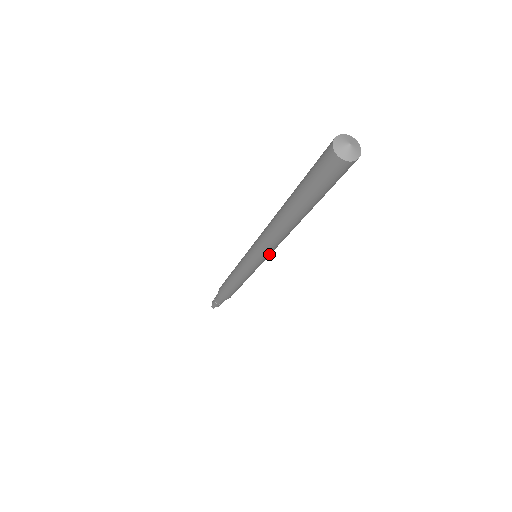
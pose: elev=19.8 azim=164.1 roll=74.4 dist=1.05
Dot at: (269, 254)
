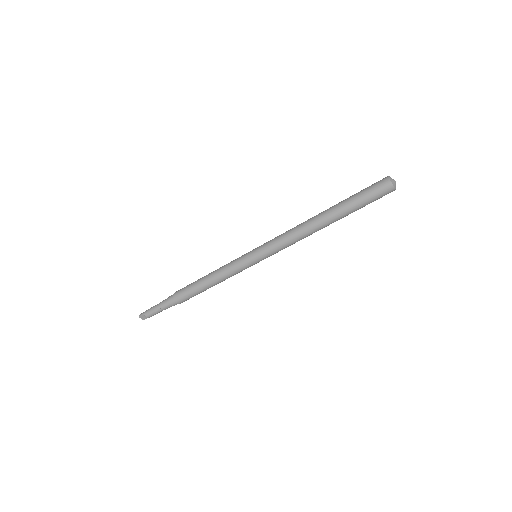
Dot at: (272, 249)
